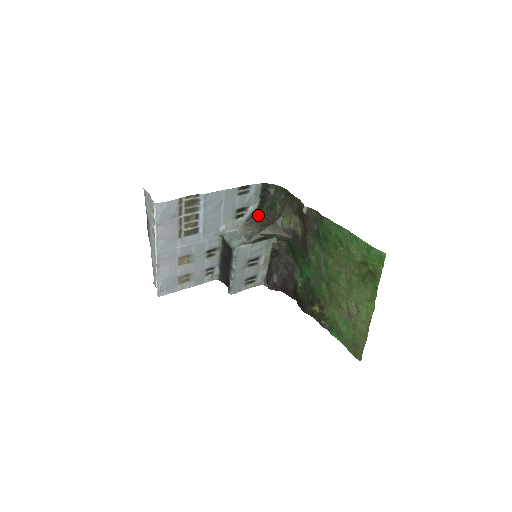
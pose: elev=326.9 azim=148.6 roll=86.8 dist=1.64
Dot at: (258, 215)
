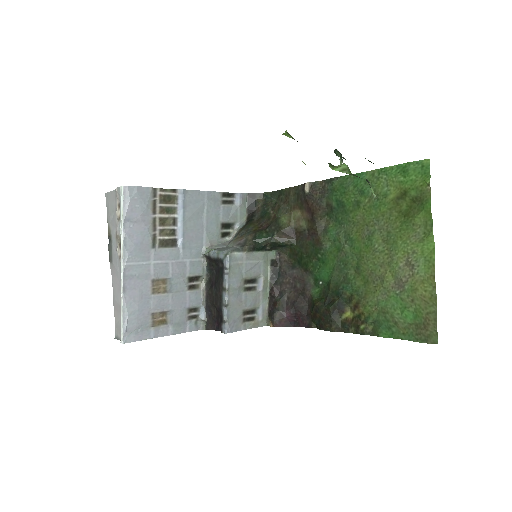
Dot at: (248, 227)
